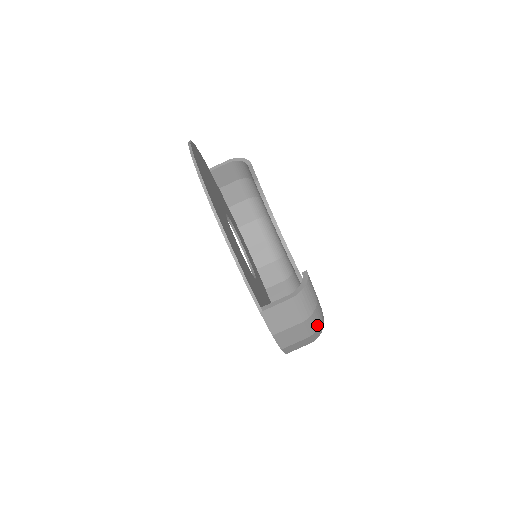
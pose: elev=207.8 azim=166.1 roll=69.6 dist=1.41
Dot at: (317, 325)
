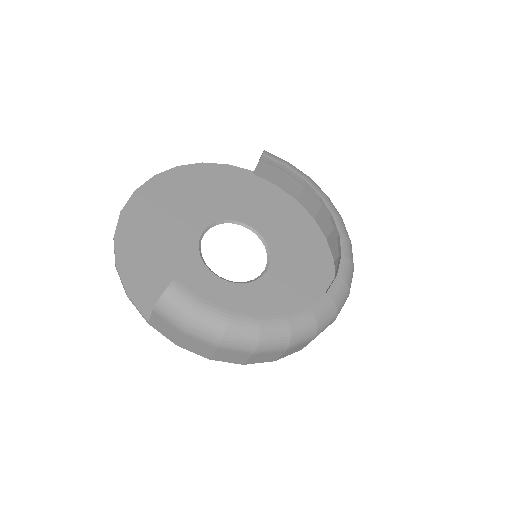
Dot at: (216, 335)
